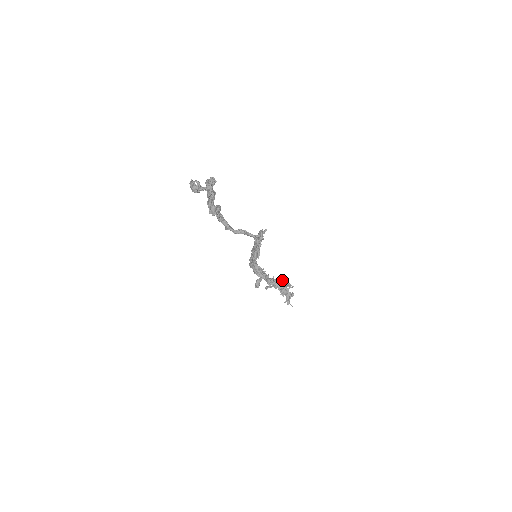
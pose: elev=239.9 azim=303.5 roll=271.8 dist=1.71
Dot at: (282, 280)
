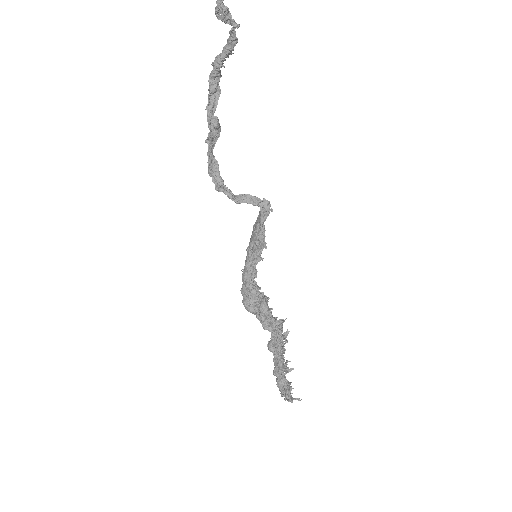
Dot at: occluded
